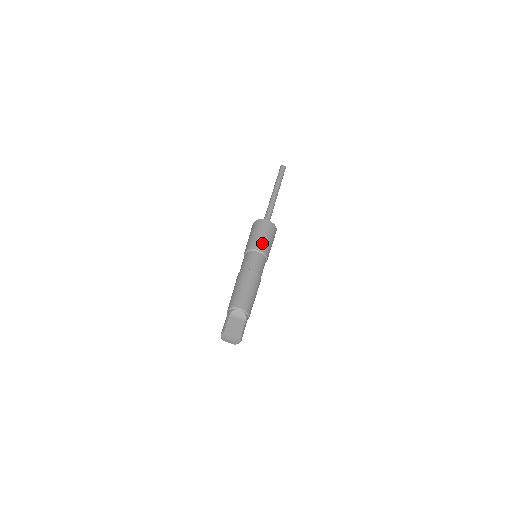
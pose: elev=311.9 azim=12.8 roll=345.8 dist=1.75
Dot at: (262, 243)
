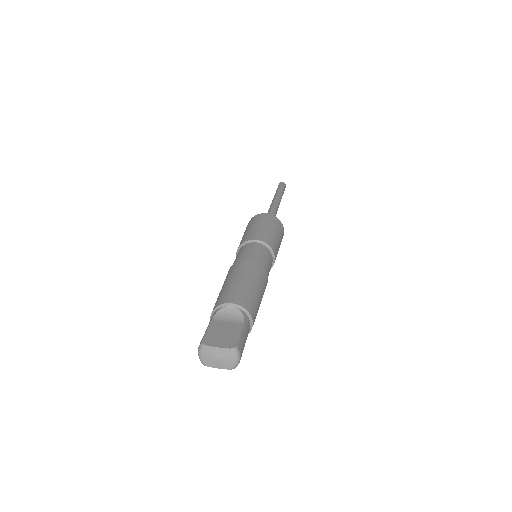
Dot at: (261, 233)
